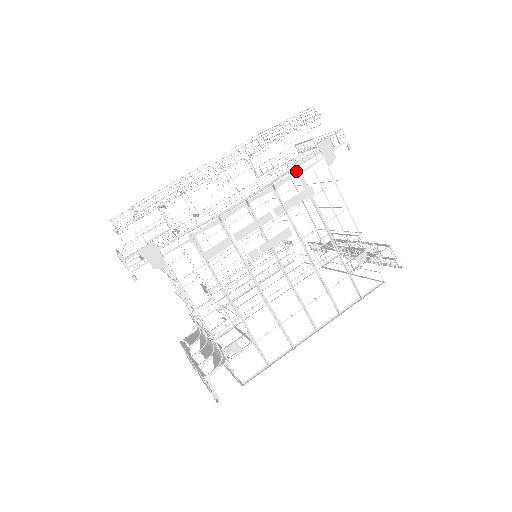
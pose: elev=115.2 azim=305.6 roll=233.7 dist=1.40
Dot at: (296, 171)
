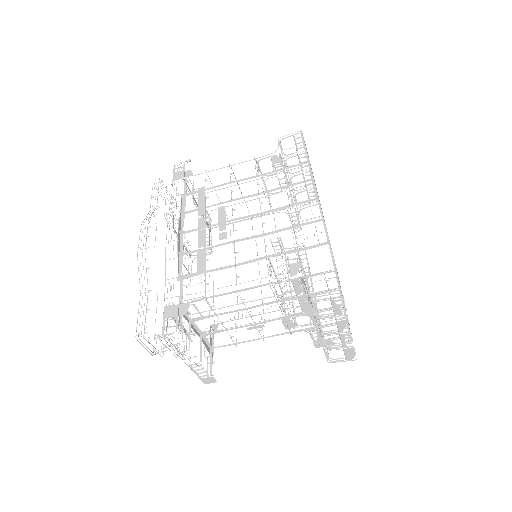
Dot at: (182, 197)
